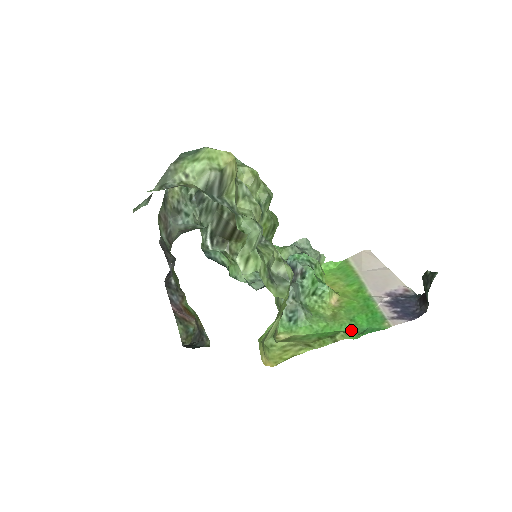
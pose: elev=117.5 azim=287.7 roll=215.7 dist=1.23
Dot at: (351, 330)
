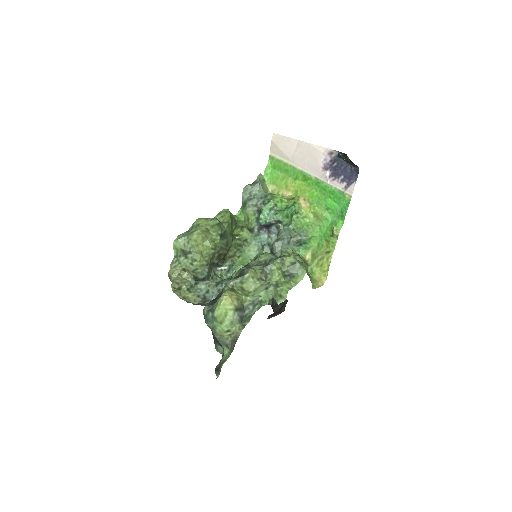
Dot at: (334, 218)
